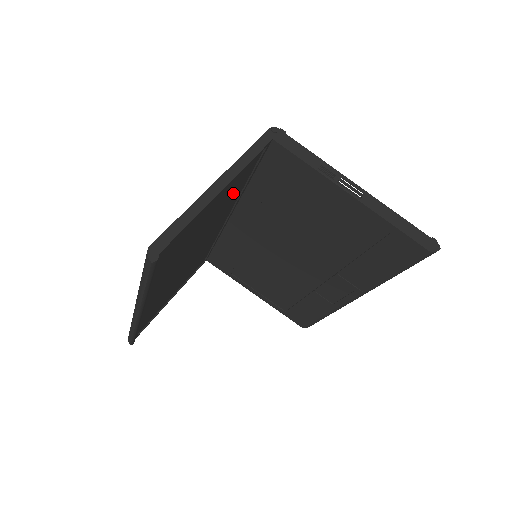
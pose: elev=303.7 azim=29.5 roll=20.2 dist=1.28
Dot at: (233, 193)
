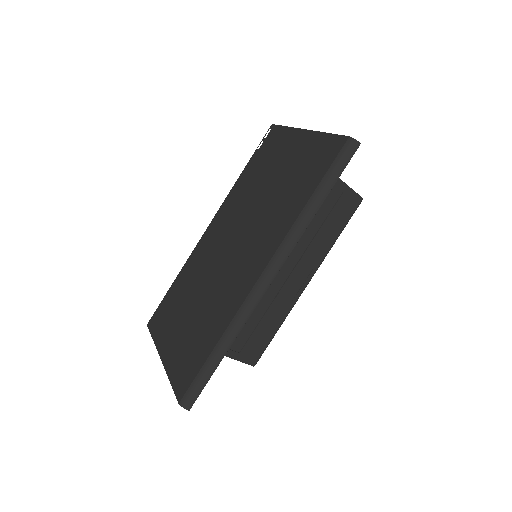
Dot at: occluded
